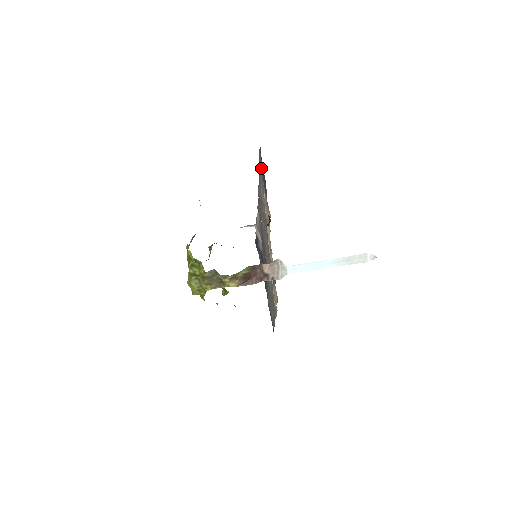
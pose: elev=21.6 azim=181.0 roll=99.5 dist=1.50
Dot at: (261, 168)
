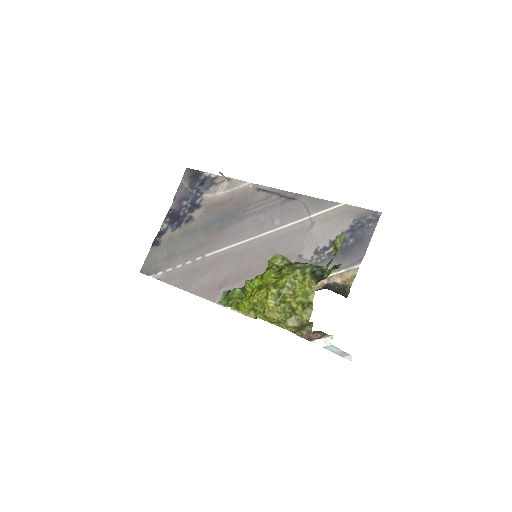
Dot at: (358, 229)
